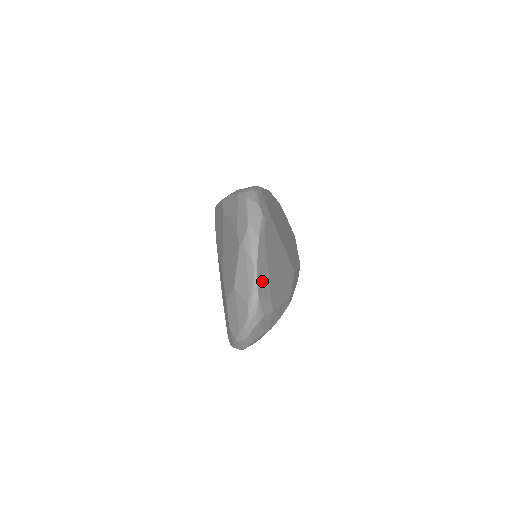
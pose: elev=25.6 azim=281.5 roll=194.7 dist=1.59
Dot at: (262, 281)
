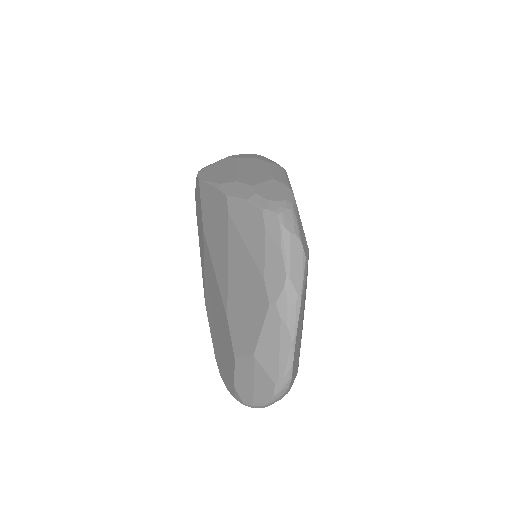
Dot at: (296, 352)
